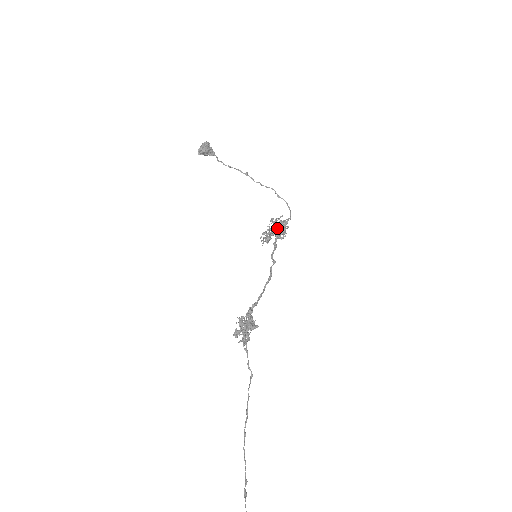
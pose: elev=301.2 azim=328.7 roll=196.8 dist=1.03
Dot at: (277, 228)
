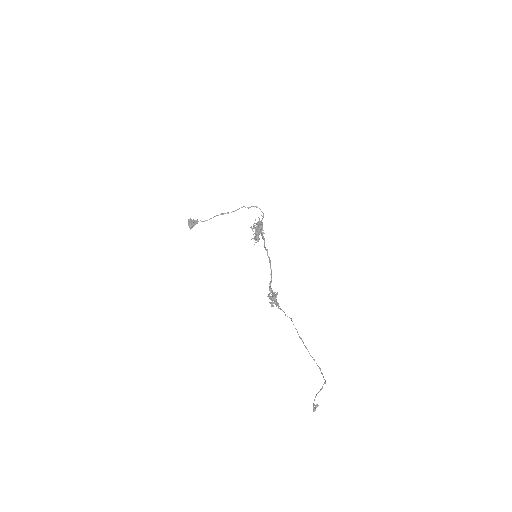
Dot at: (256, 230)
